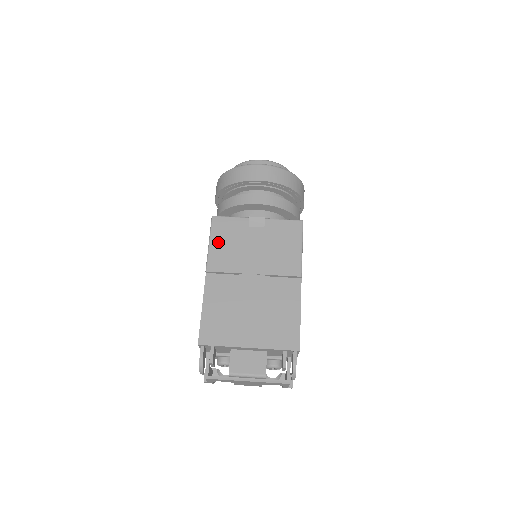
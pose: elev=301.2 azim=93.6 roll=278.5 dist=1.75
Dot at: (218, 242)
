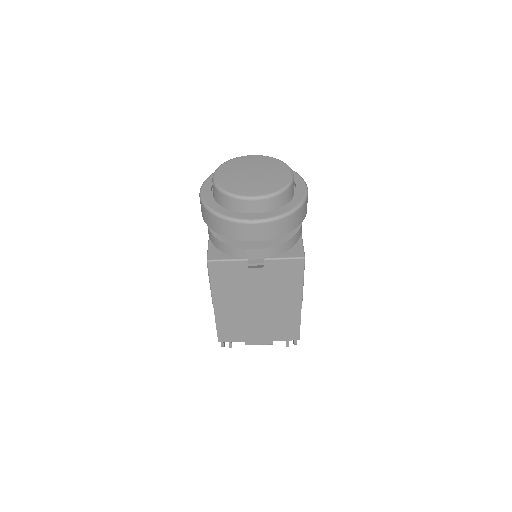
Dot at: (219, 283)
